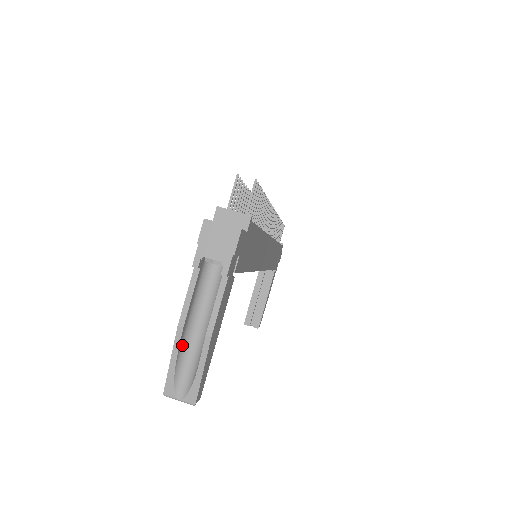
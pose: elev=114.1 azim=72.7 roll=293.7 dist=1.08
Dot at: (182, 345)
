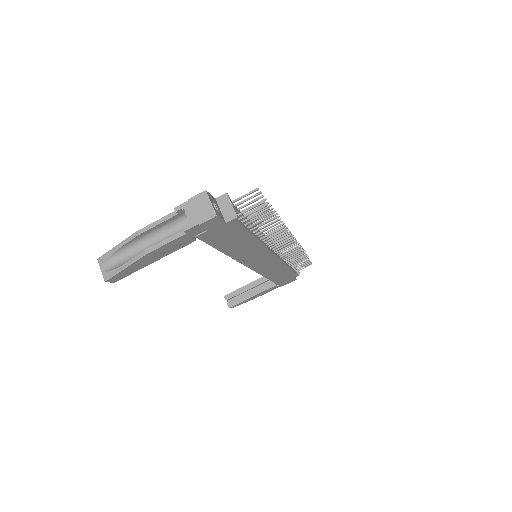
Dot at: (131, 244)
